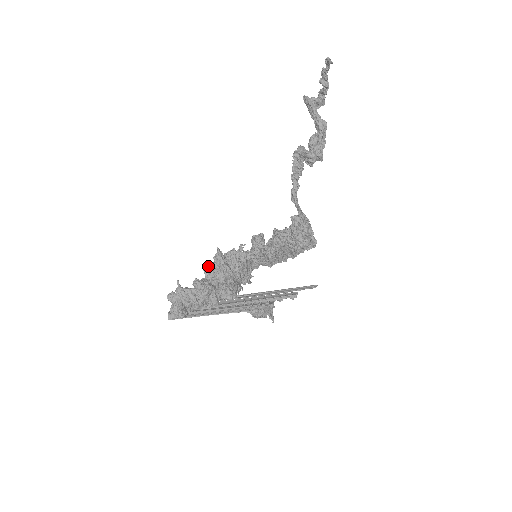
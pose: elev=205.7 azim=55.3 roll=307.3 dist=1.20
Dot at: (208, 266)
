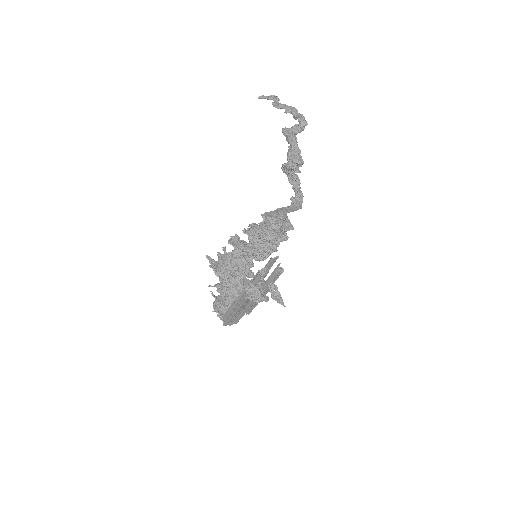
Dot at: occluded
